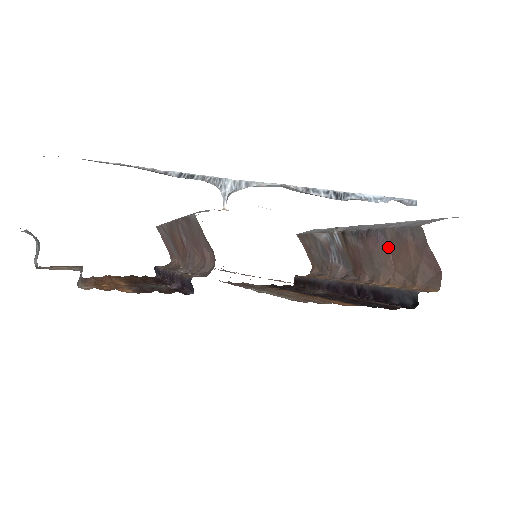
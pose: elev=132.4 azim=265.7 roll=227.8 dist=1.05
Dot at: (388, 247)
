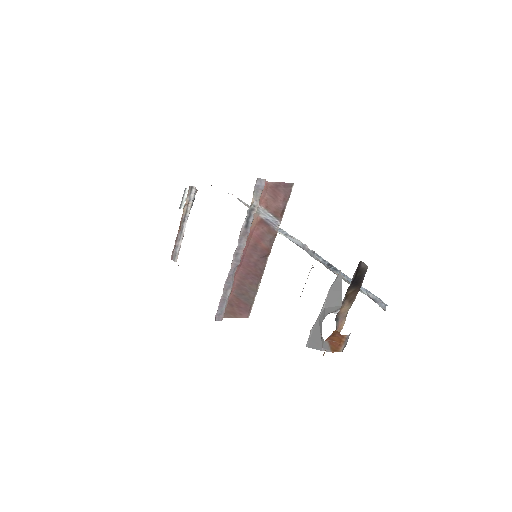
Dot at: occluded
